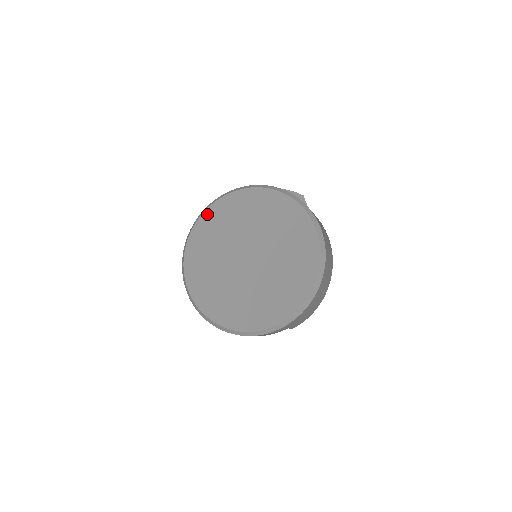
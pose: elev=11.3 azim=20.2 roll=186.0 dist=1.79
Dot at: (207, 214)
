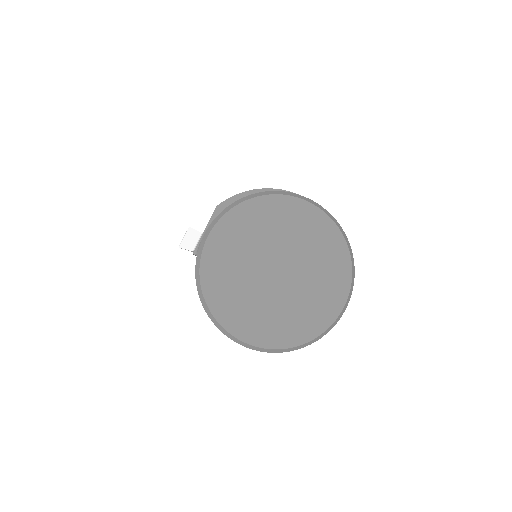
Dot at: (239, 210)
